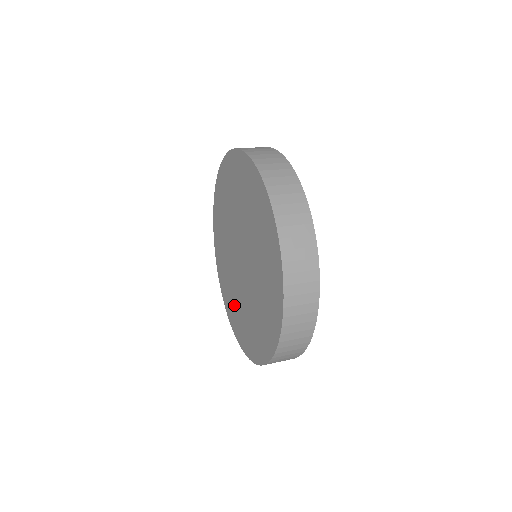
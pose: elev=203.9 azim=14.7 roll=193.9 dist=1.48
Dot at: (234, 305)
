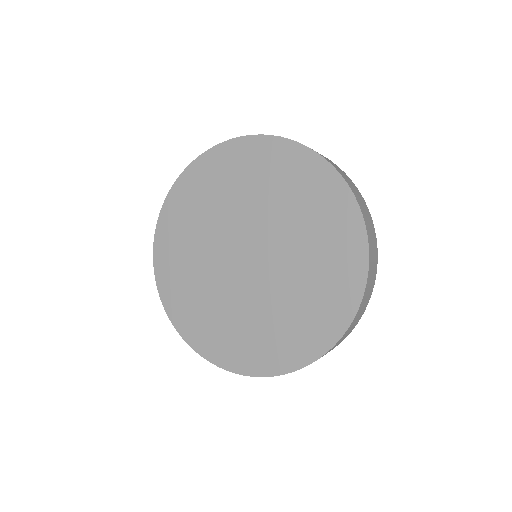
Dot at: (187, 279)
